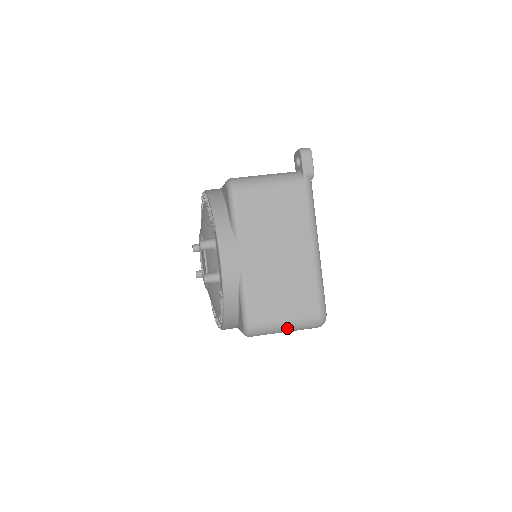
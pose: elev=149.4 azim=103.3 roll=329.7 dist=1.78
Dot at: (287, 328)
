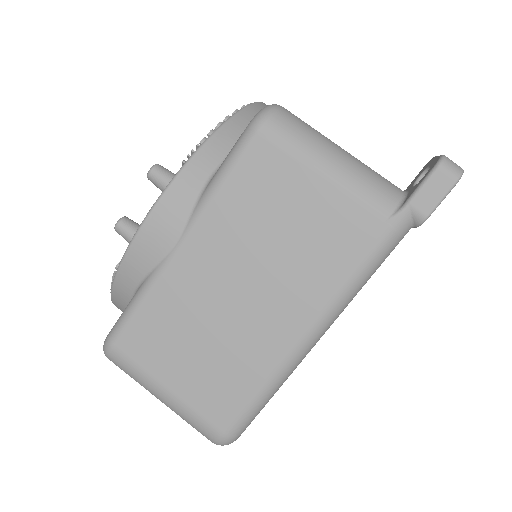
Dot at: (162, 400)
